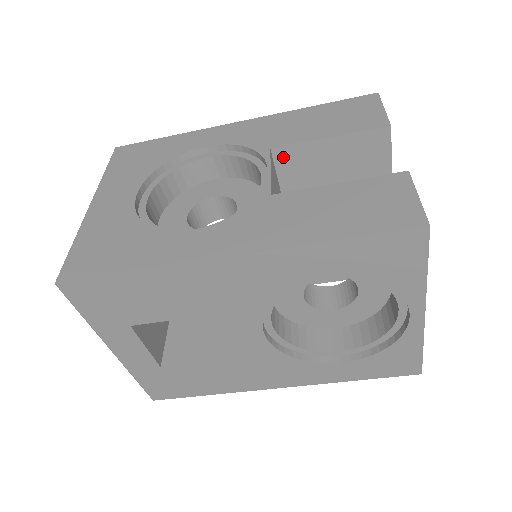
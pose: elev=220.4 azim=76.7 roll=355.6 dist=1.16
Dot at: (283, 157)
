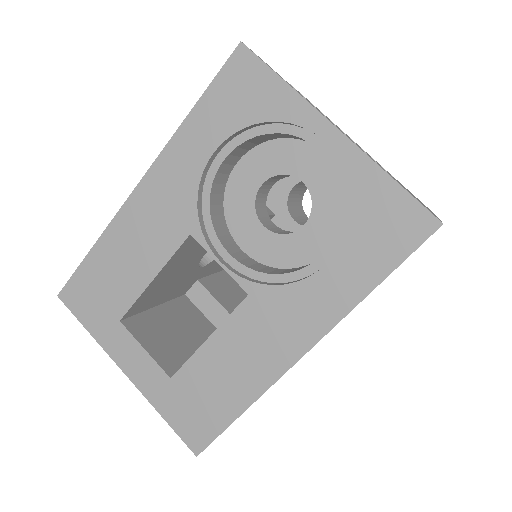
Dot at: occluded
